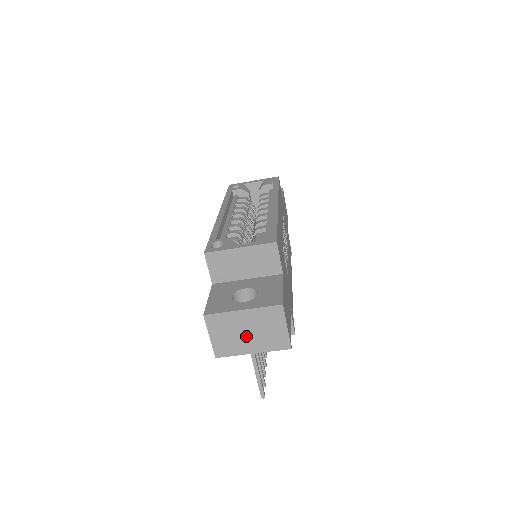
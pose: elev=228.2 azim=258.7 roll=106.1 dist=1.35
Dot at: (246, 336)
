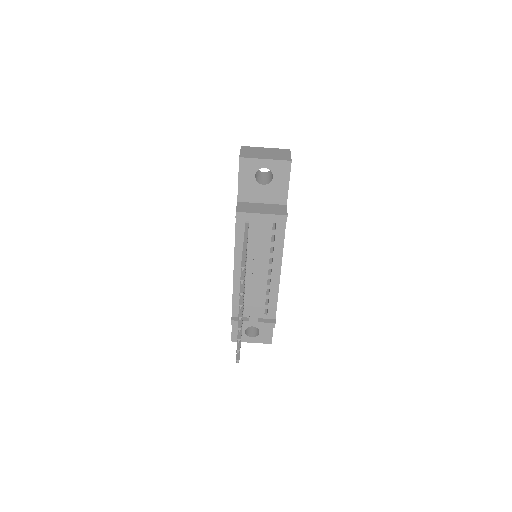
Dot at: (264, 154)
